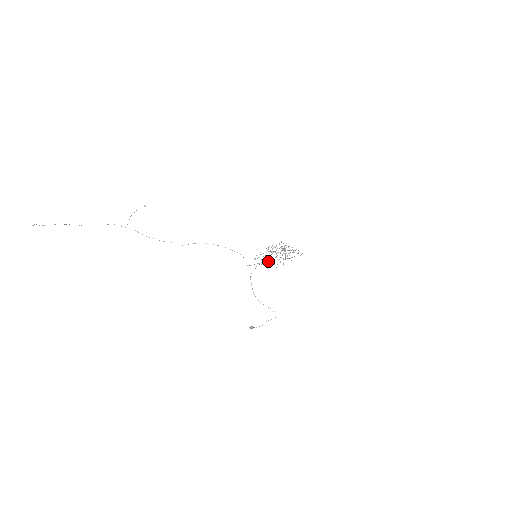
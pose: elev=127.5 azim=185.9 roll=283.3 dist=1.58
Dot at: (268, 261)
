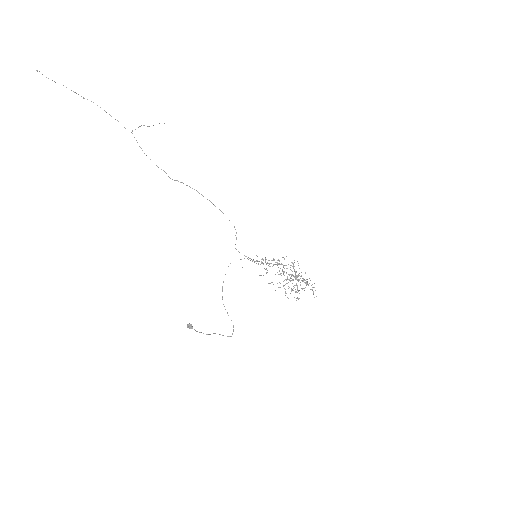
Dot at: occluded
